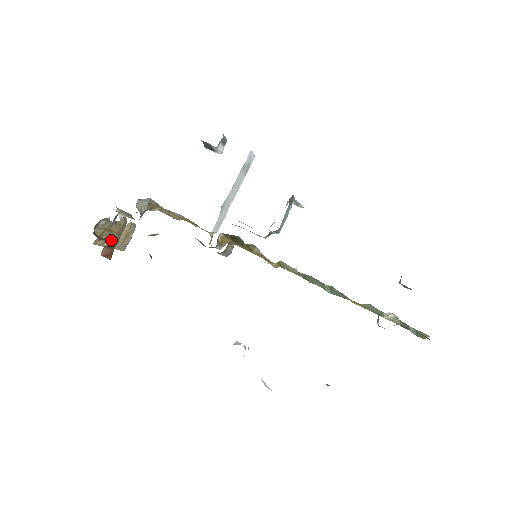
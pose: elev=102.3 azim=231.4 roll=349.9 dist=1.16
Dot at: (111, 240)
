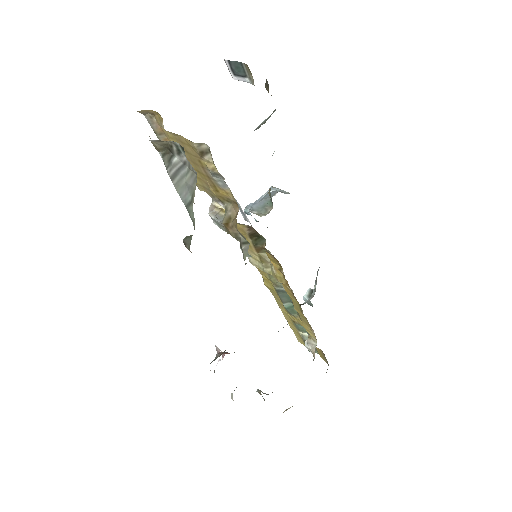
Dot at: occluded
